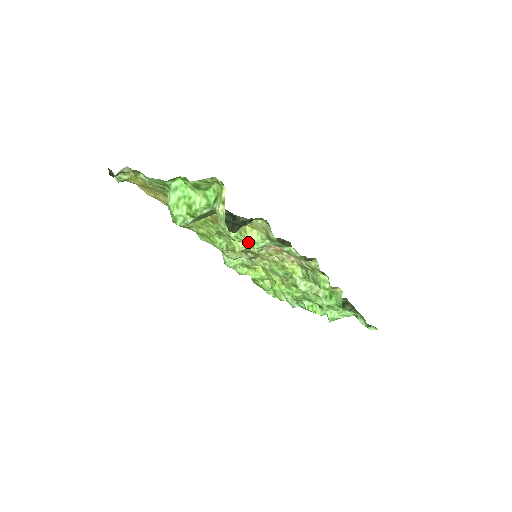
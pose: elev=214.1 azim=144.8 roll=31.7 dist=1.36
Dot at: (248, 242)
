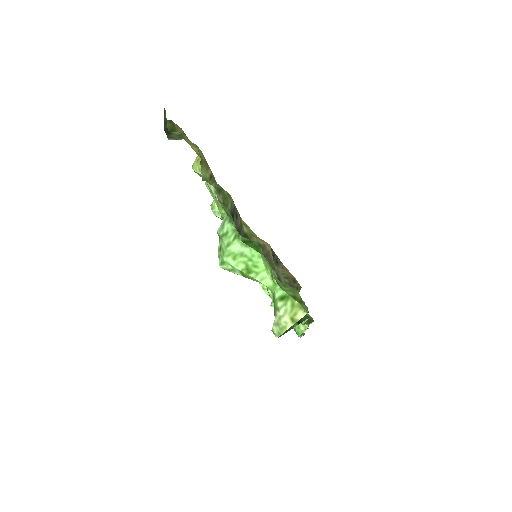
Dot at: occluded
